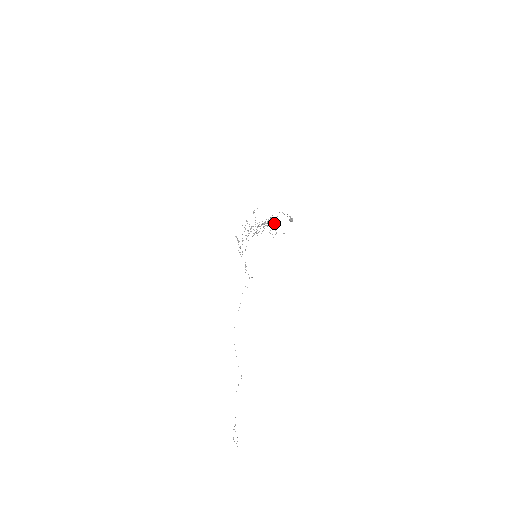
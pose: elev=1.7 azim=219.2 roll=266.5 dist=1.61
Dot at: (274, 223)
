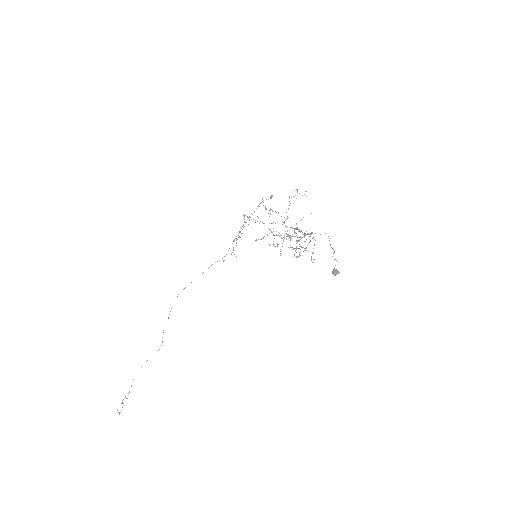
Dot at: occluded
